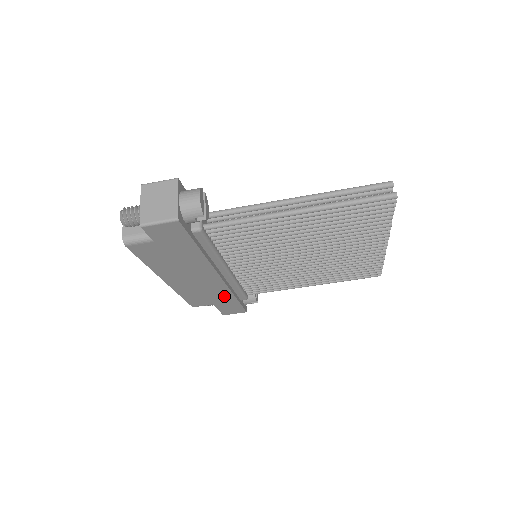
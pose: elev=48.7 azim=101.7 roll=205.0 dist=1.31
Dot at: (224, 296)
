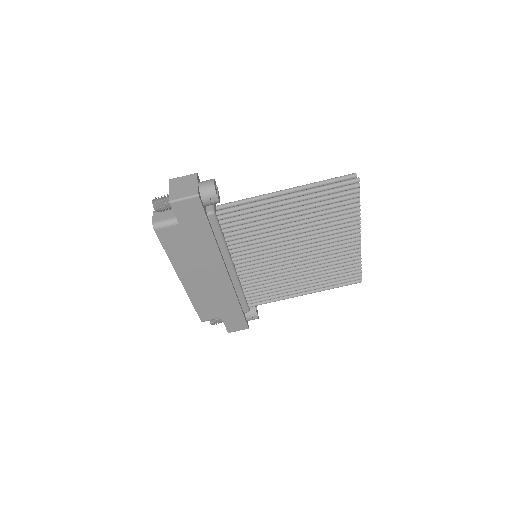
Dot at: (229, 302)
